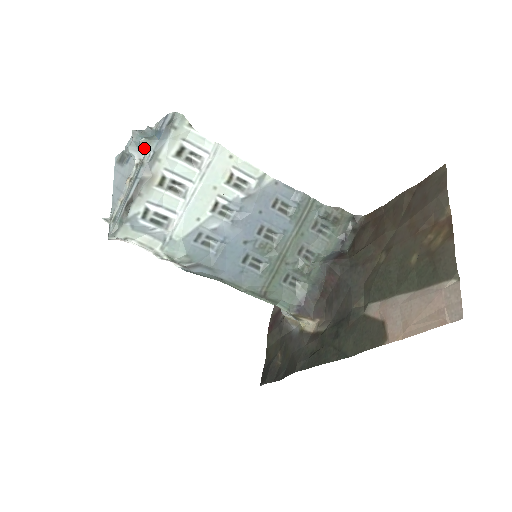
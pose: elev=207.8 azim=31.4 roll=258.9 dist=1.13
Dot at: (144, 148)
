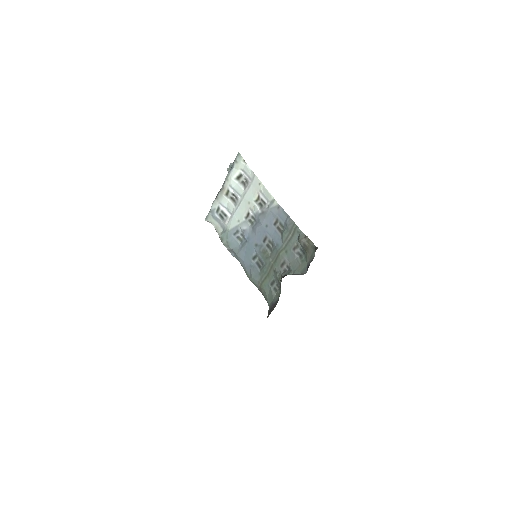
Dot at: occluded
